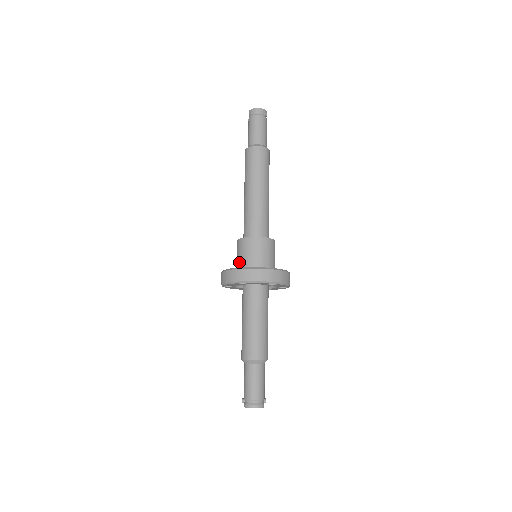
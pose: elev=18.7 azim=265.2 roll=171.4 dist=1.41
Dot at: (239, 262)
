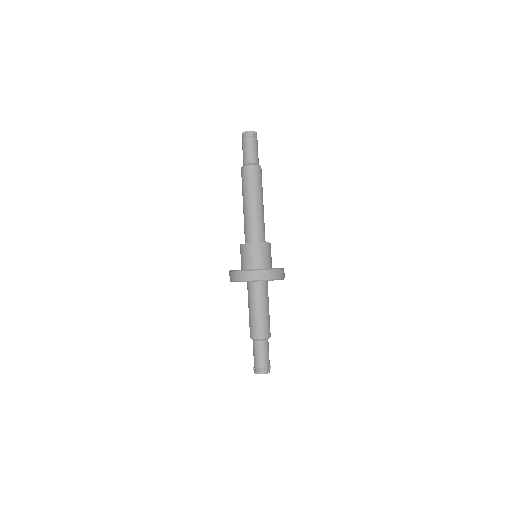
Dot at: (242, 263)
